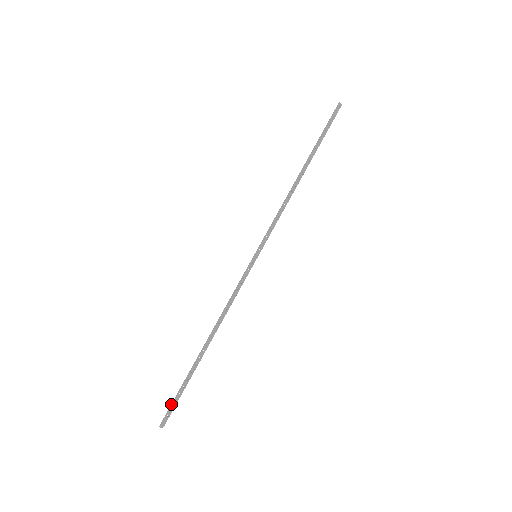
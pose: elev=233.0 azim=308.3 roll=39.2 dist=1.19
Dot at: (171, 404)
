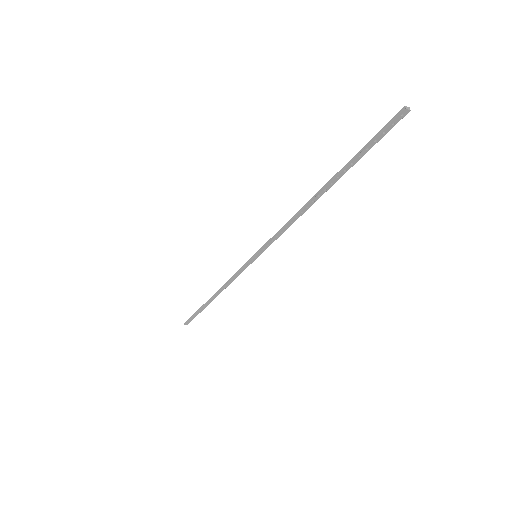
Dot at: (190, 317)
